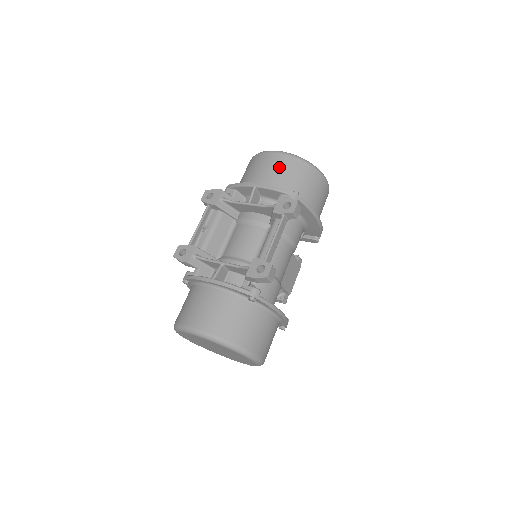
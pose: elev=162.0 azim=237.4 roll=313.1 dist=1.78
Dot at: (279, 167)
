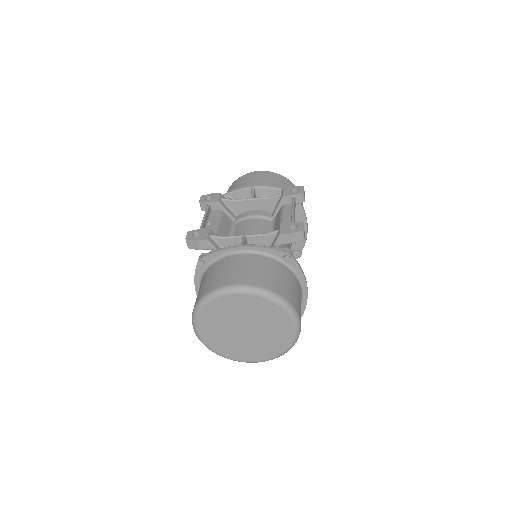
Dot at: (268, 178)
